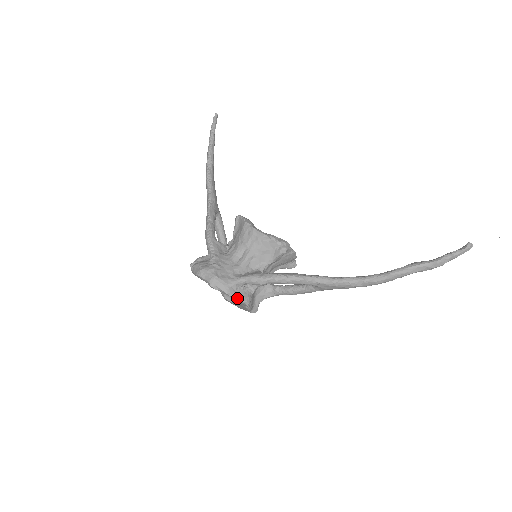
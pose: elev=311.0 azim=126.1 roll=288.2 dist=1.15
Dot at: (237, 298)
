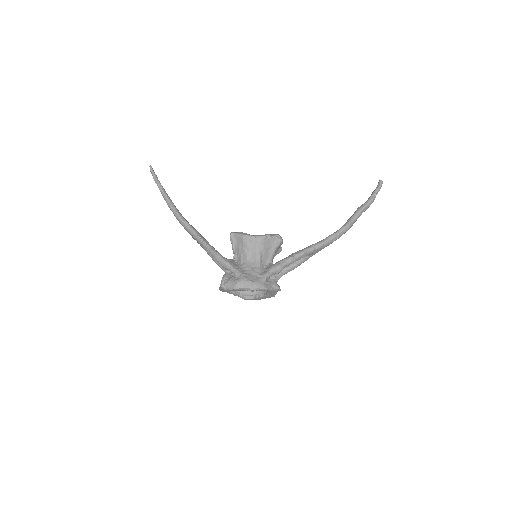
Dot at: (272, 289)
